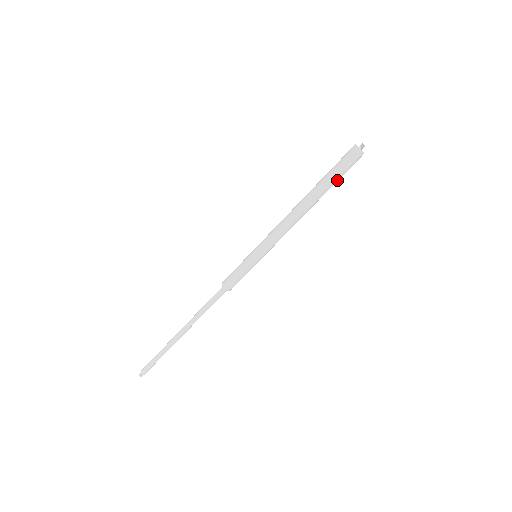
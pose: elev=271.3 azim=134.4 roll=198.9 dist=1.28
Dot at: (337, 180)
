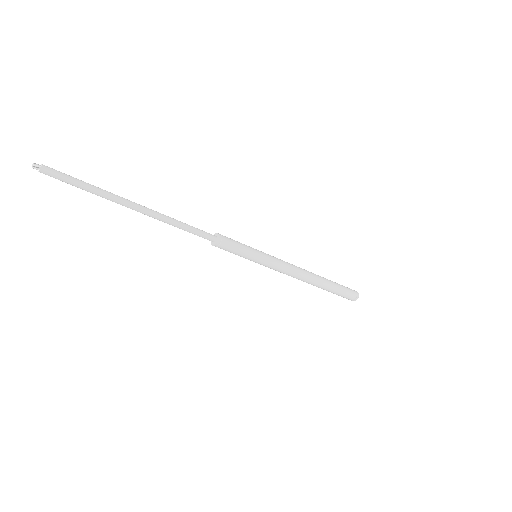
Dot at: (337, 289)
